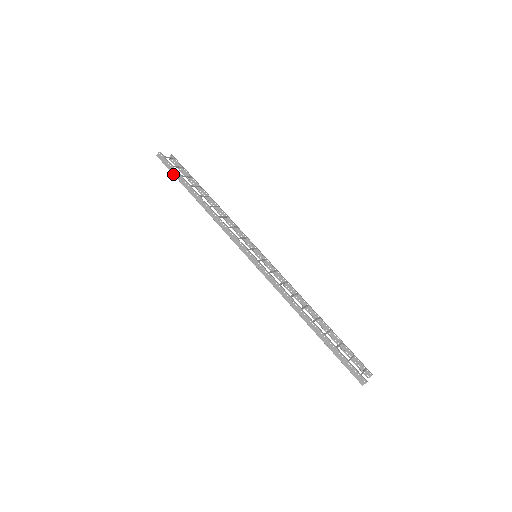
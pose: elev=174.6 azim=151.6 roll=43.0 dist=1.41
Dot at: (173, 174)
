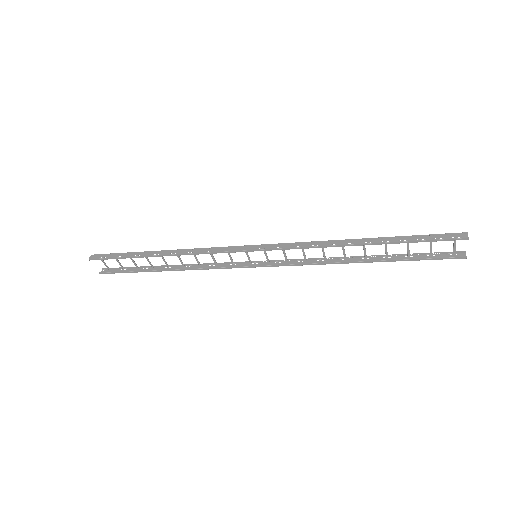
Dot at: (117, 257)
